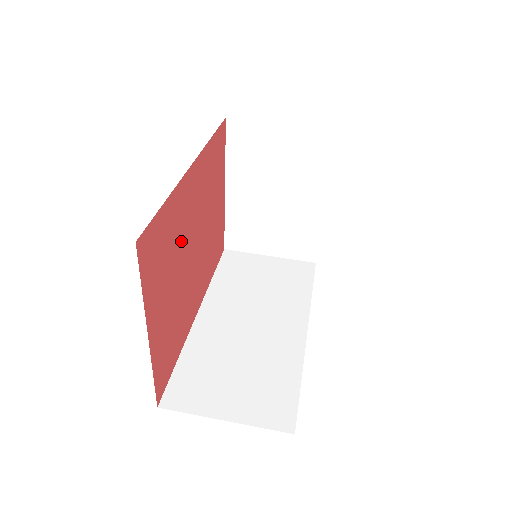
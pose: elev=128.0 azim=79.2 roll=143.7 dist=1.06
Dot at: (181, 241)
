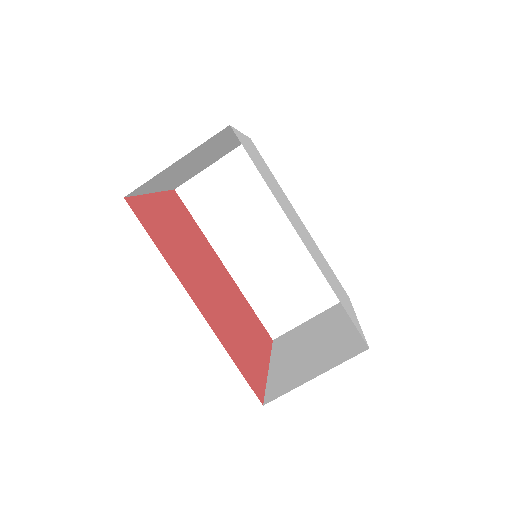
Dot at: (226, 318)
